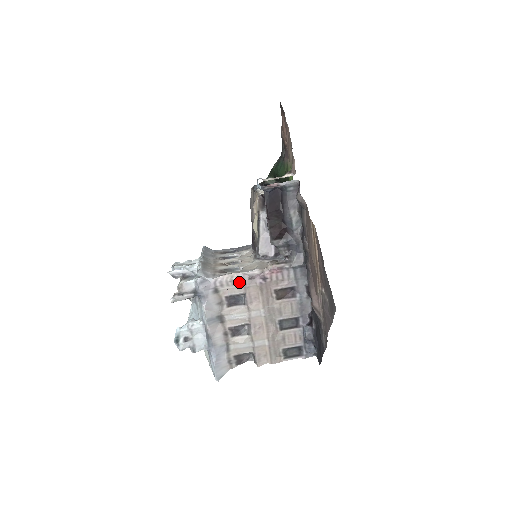
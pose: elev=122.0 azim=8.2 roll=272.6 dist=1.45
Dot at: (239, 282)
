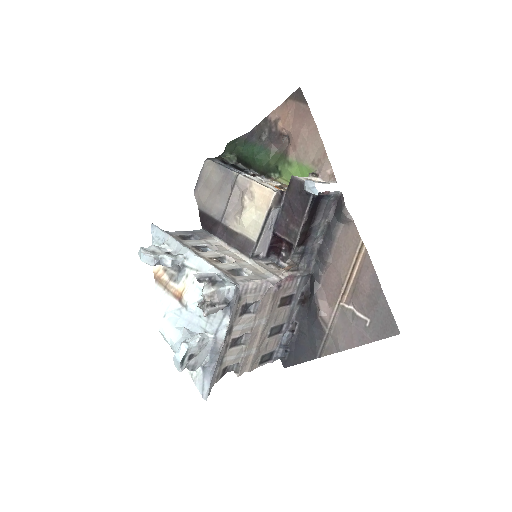
Dot at: (260, 290)
